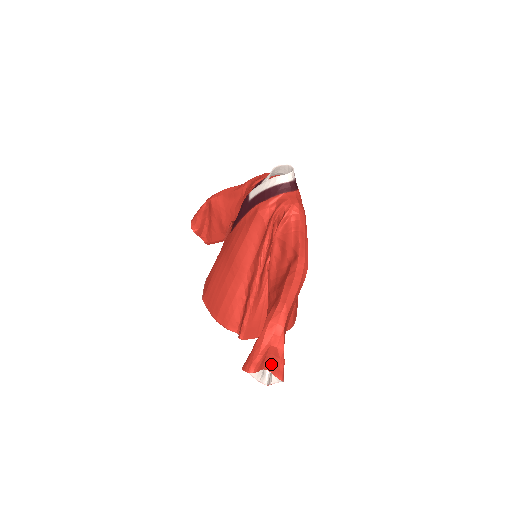
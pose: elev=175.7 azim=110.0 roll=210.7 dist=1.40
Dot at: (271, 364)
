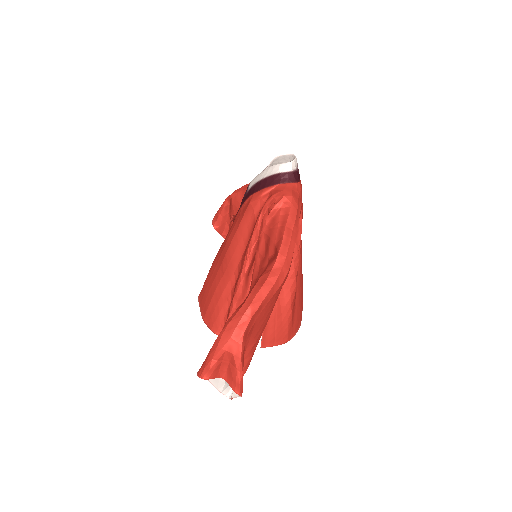
Dot at: (228, 373)
